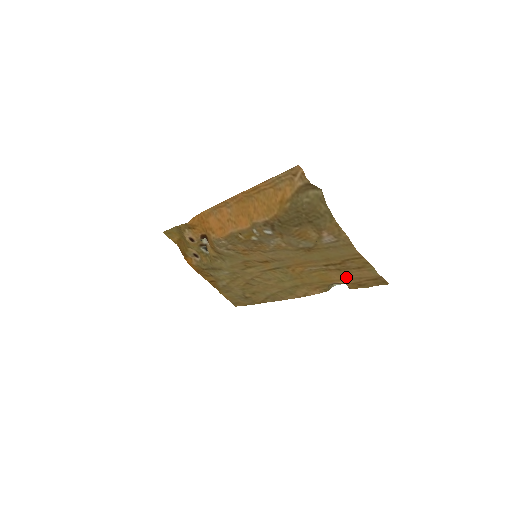
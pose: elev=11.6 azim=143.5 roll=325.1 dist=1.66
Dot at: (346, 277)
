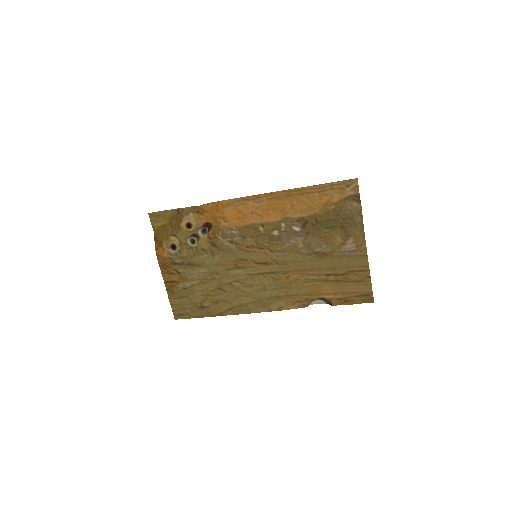
Dot at: (338, 291)
